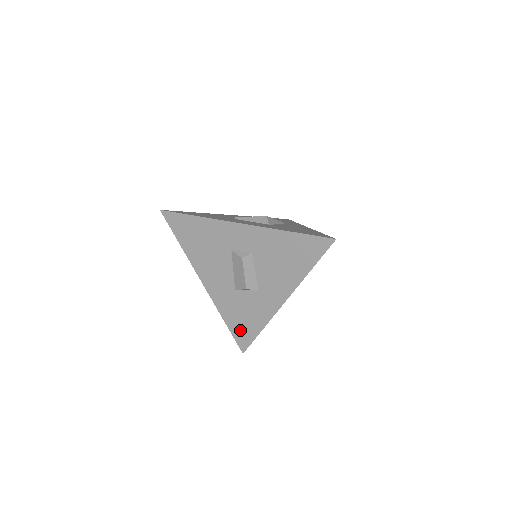
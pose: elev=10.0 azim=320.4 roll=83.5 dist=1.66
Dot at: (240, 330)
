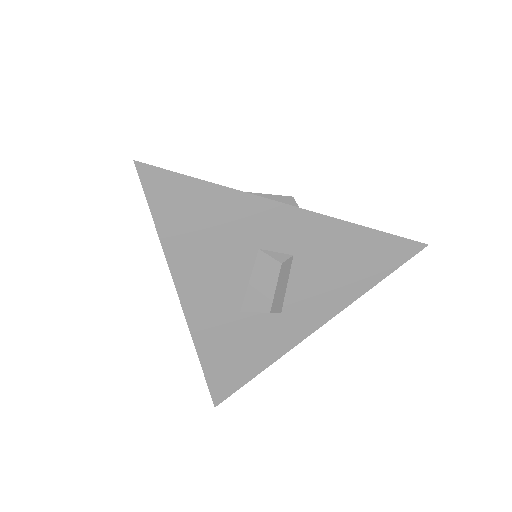
Dot at: (224, 373)
